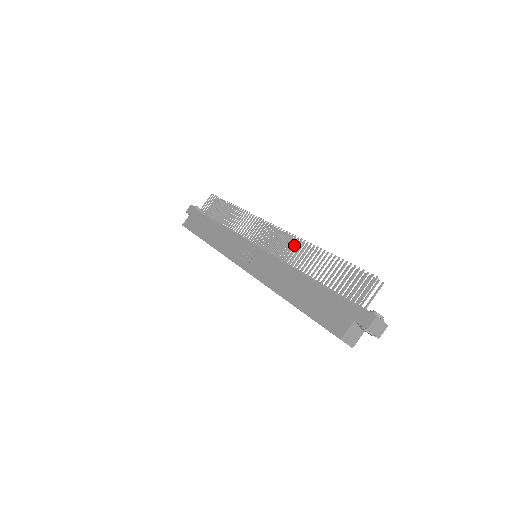
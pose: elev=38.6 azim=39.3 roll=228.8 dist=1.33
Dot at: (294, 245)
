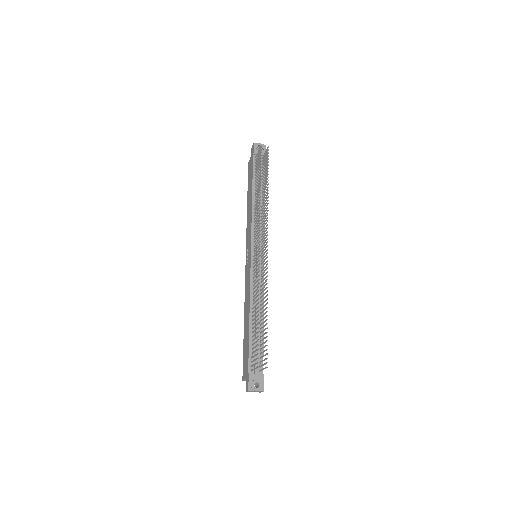
Dot at: (265, 274)
